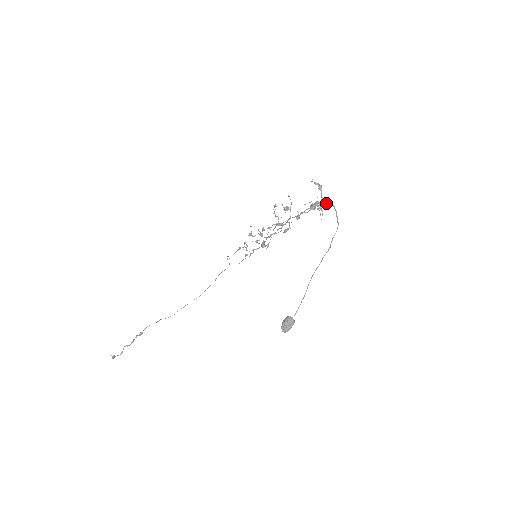
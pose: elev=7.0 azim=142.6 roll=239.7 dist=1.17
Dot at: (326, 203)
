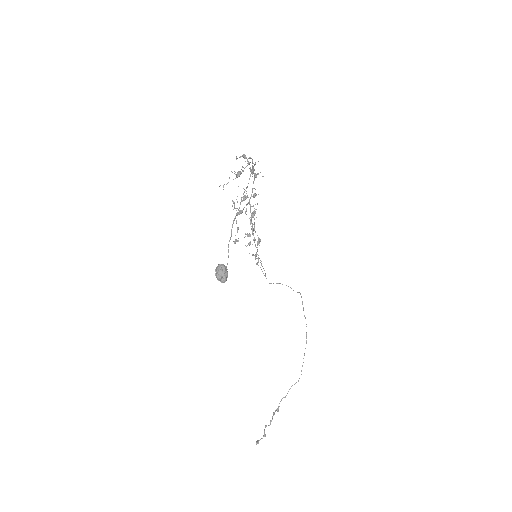
Dot at: occluded
